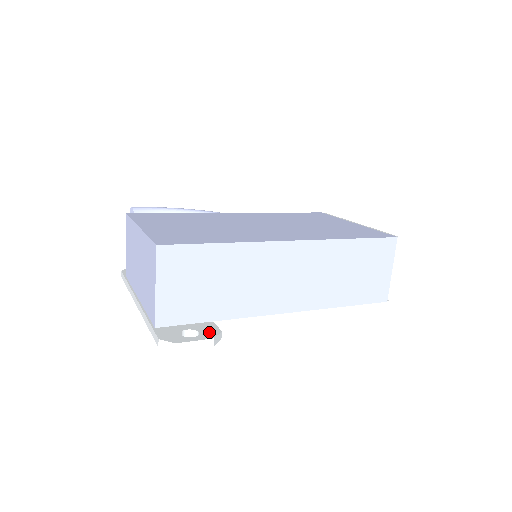
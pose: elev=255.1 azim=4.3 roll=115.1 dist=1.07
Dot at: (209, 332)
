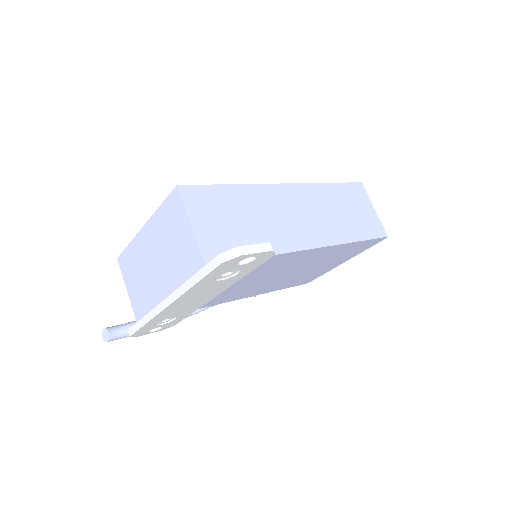
Dot at: occluded
